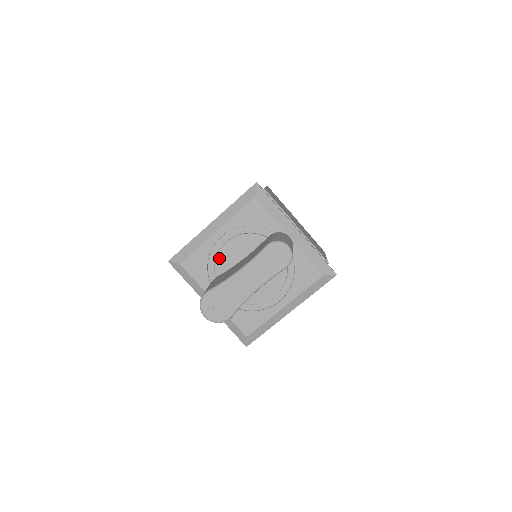
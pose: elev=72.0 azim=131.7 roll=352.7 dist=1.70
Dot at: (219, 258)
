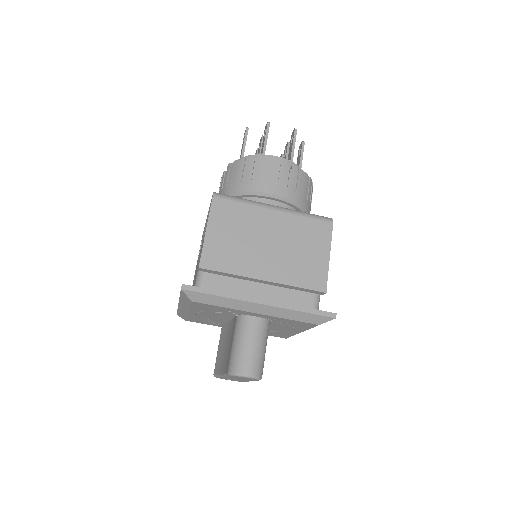
Dot at: (211, 319)
